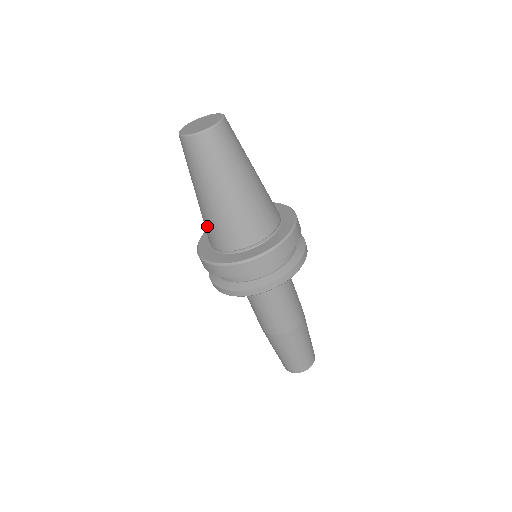
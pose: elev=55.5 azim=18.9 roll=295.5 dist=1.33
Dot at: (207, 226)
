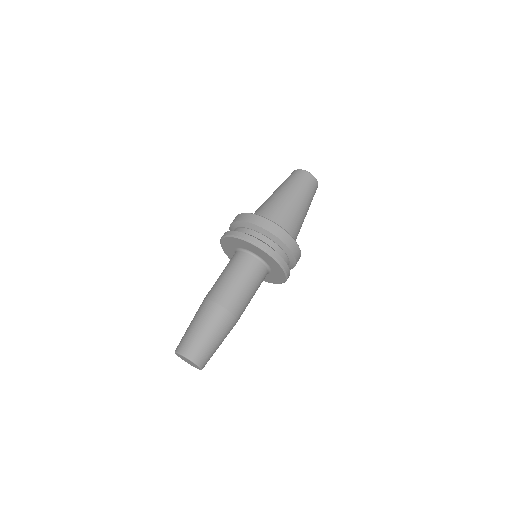
Dot at: occluded
